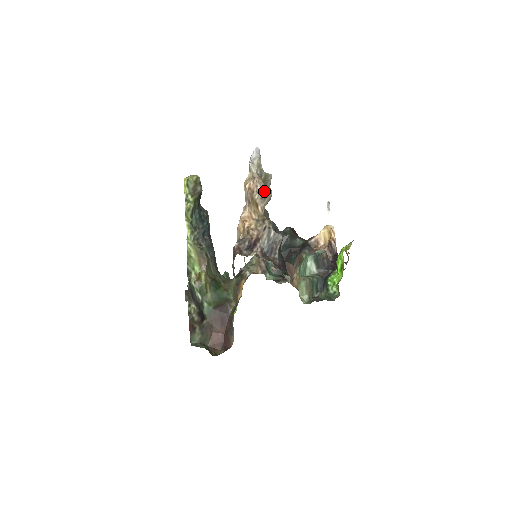
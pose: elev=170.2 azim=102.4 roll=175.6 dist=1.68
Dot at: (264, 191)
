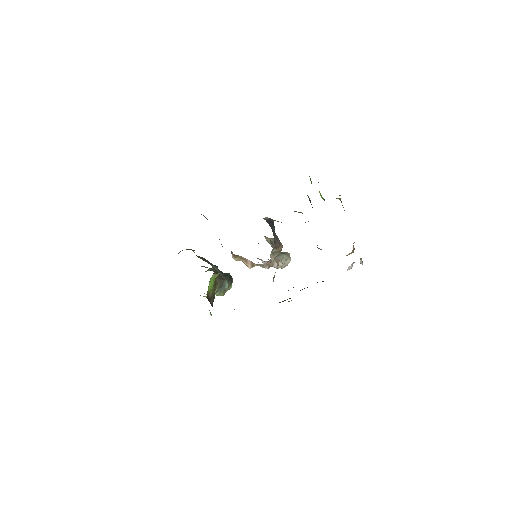
Dot at: occluded
